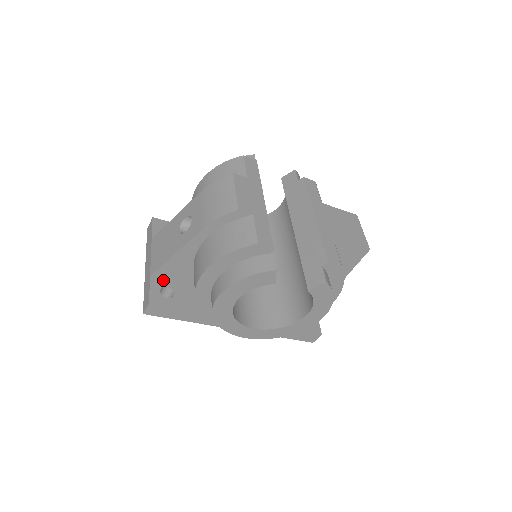
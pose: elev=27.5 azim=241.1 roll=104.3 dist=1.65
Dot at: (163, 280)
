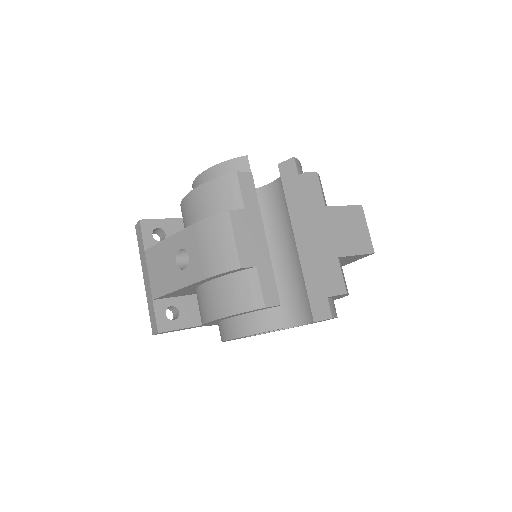
Dot at: (166, 300)
